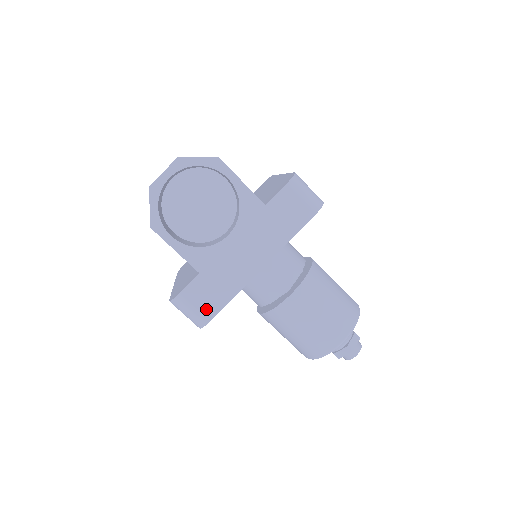
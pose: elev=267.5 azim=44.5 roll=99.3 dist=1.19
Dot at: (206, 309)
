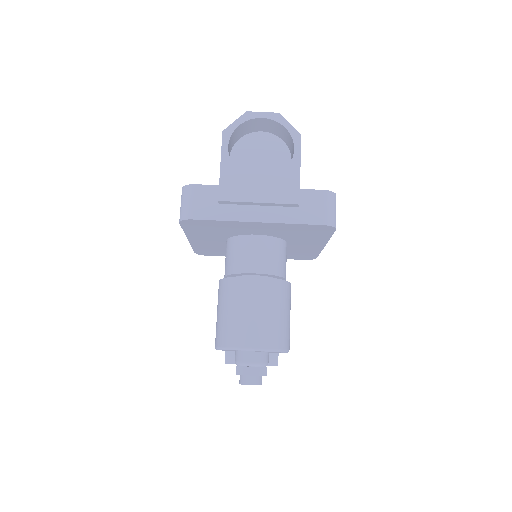
Dot at: (198, 210)
